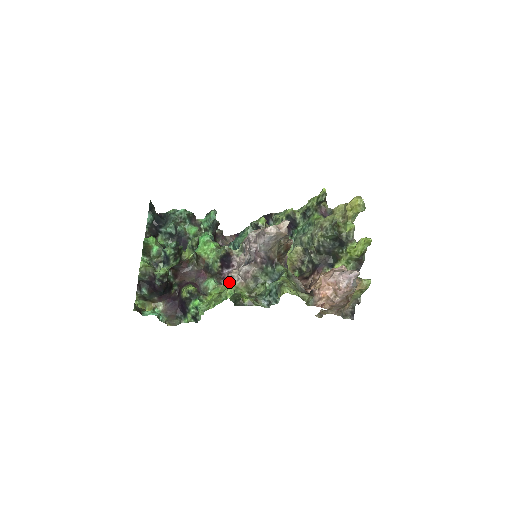
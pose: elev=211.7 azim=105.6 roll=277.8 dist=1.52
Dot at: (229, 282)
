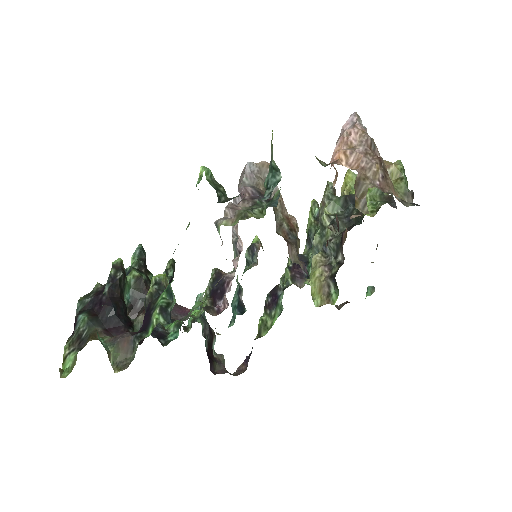
Dot at: occluded
